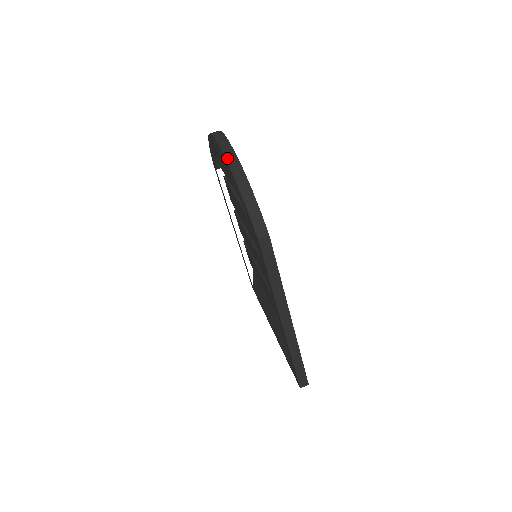
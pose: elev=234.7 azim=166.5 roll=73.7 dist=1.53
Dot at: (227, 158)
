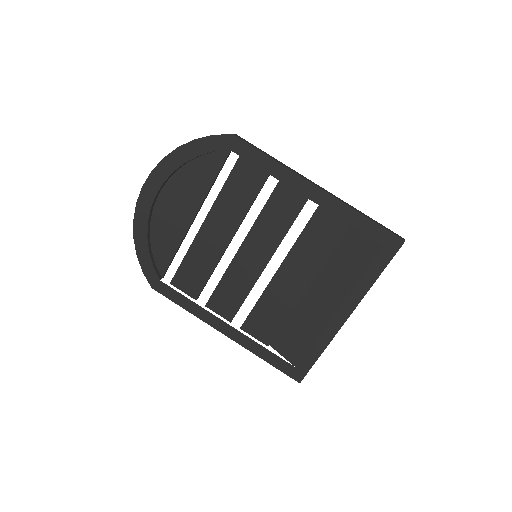
Dot at: (164, 157)
